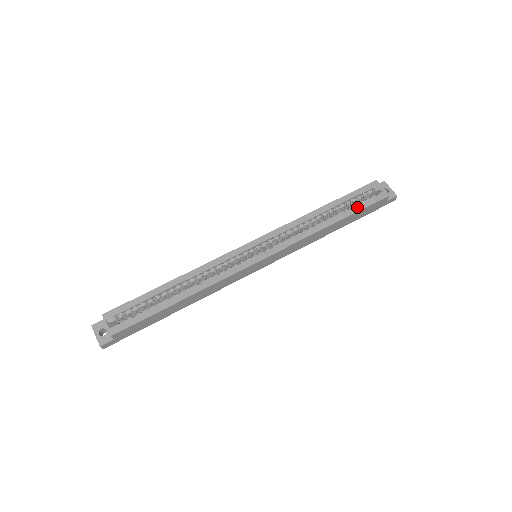
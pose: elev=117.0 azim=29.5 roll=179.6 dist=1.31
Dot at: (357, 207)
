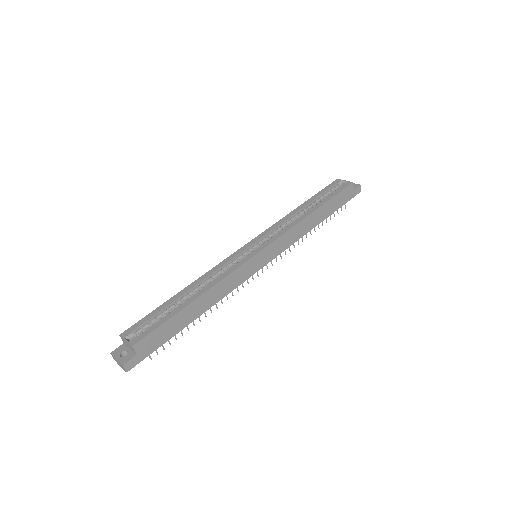
Dot at: (329, 196)
